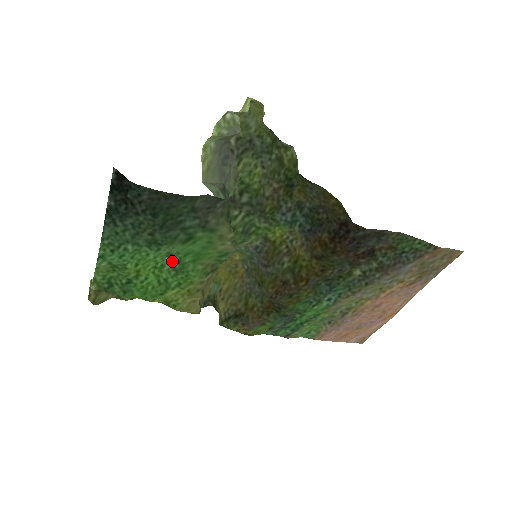
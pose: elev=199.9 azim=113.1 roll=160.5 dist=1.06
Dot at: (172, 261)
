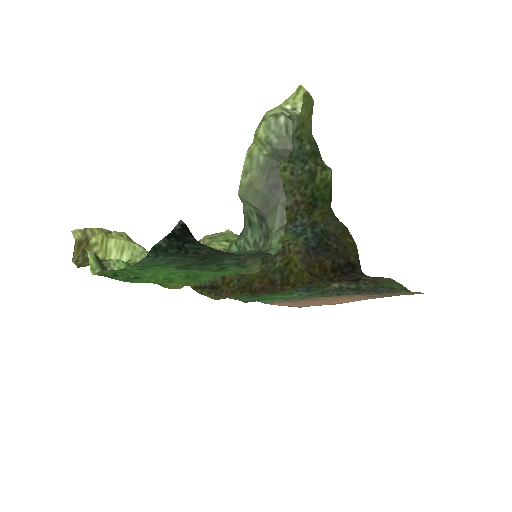
Dot at: (189, 272)
